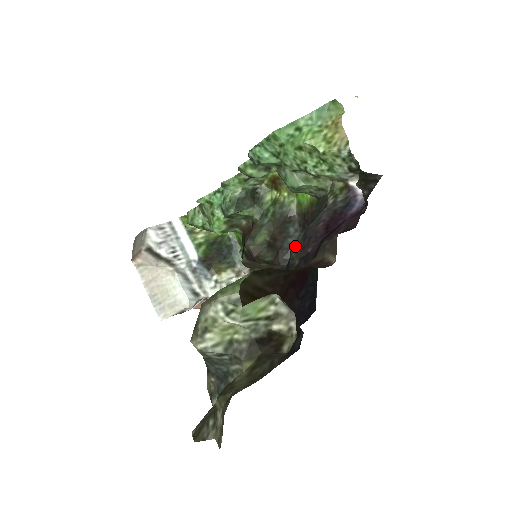
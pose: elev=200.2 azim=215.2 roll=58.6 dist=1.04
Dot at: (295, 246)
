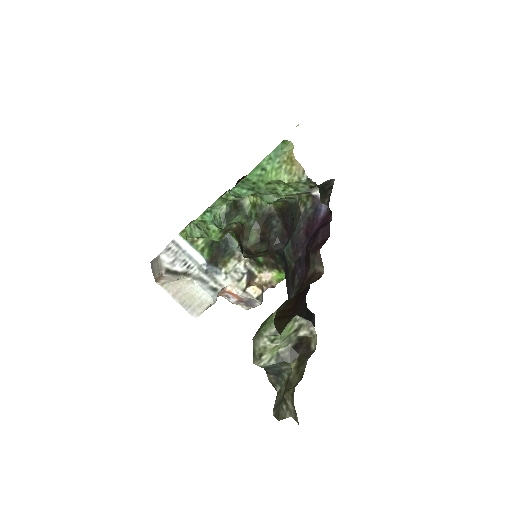
Dot at: (288, 253)
